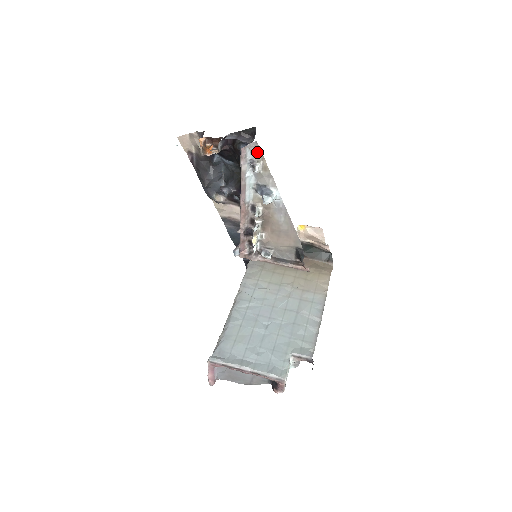
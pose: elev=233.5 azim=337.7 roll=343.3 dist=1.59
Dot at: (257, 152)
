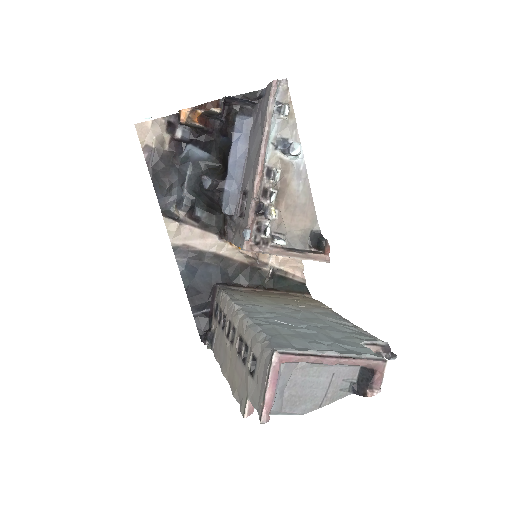
Dot at: (284, 94)
